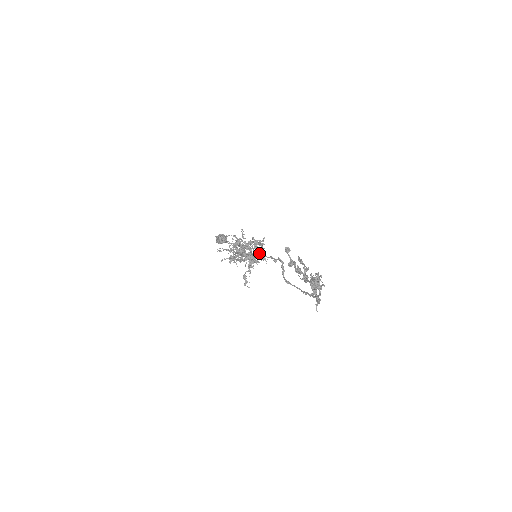
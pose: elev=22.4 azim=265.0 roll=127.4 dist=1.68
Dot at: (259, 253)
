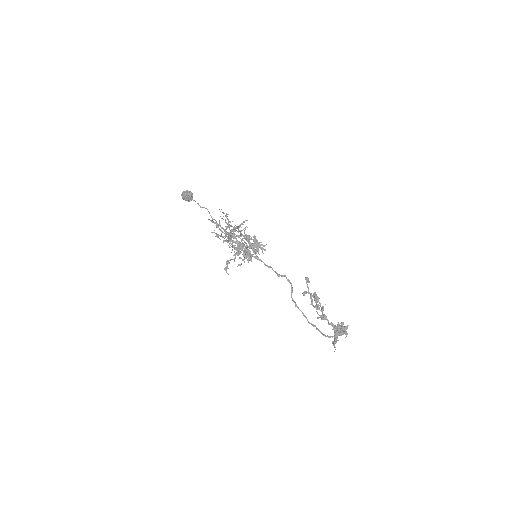
Dot at: (255, 253)
